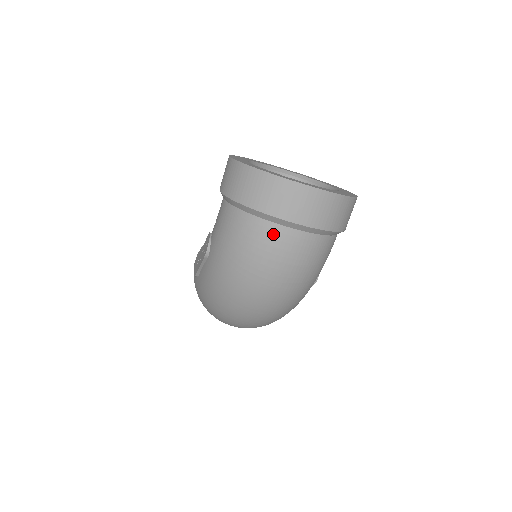
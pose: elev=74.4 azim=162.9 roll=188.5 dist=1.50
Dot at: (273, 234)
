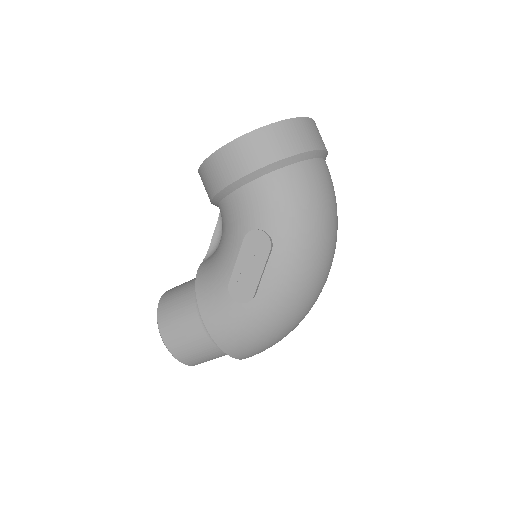
Dot at: (320, 168)
